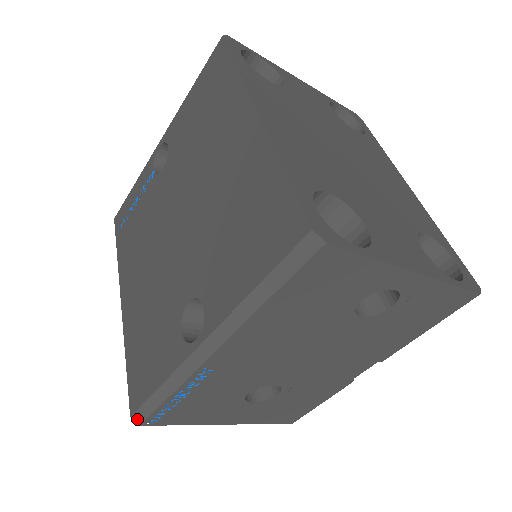
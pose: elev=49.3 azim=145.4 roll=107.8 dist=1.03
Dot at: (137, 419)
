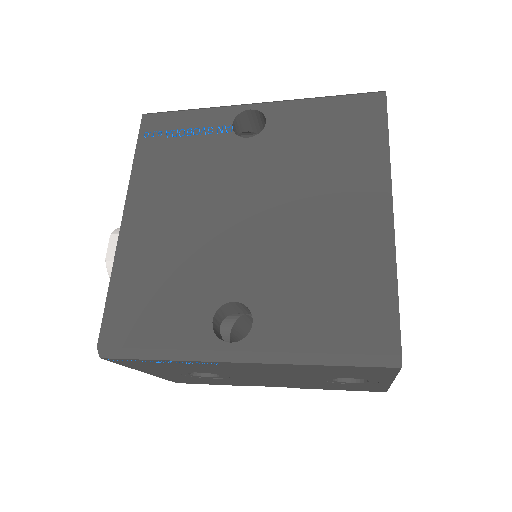
Dot at: (103, 353)
